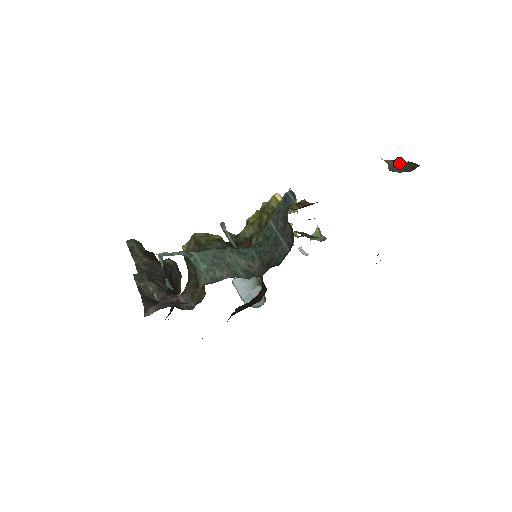
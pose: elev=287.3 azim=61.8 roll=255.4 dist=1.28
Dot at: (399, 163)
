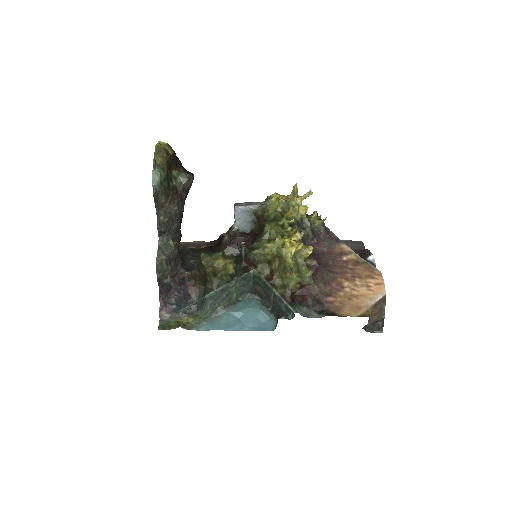
Dot at: (379, 316)
